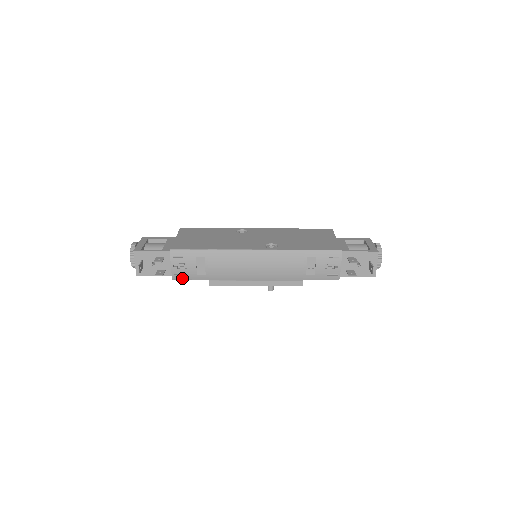
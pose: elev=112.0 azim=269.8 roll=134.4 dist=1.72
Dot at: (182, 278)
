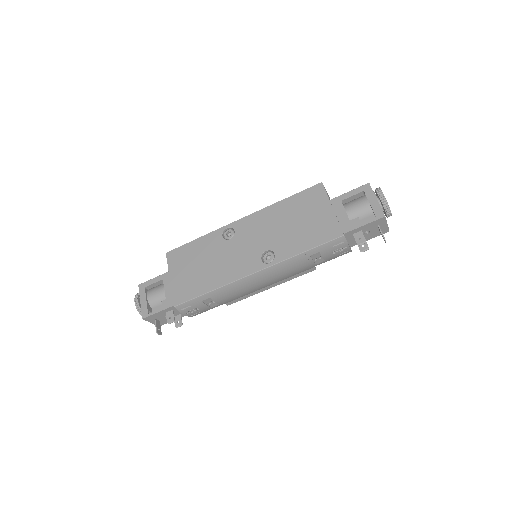
Dot at: (200, 313)
